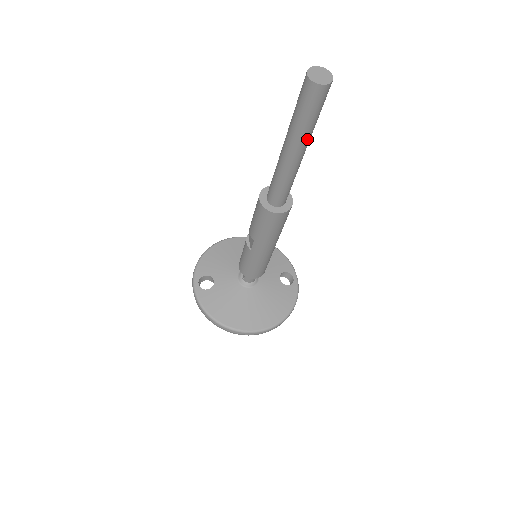
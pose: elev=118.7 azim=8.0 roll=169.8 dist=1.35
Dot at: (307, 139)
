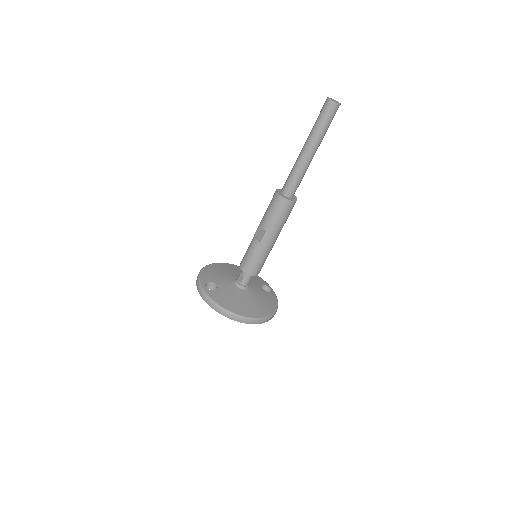
Dot at: (321, 141)
